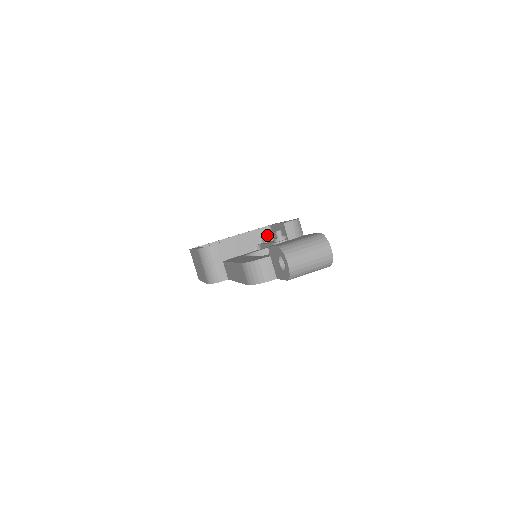
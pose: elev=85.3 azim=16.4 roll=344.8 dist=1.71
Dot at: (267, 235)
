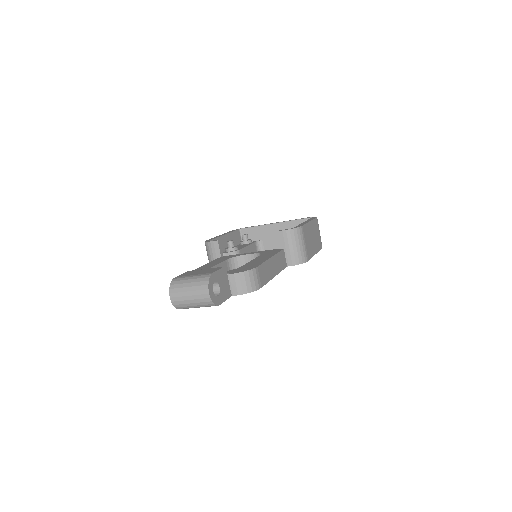
Dot at: occluded
